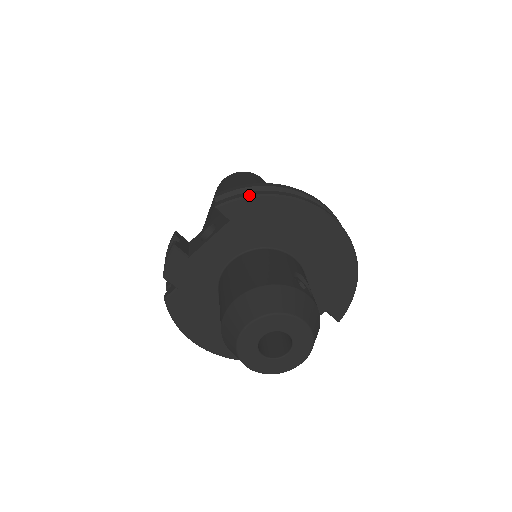
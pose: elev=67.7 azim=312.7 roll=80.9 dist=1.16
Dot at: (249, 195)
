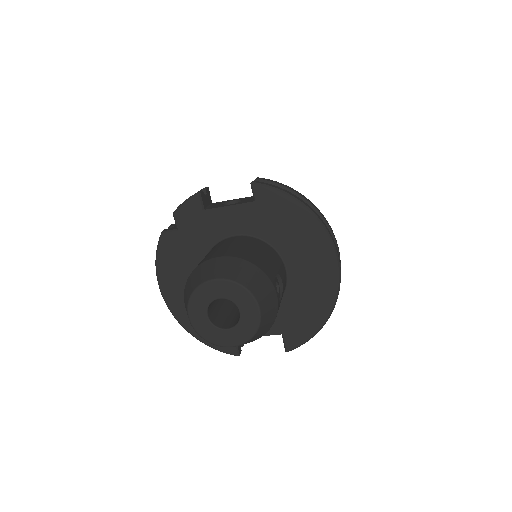
Dot at: (284, 191)
